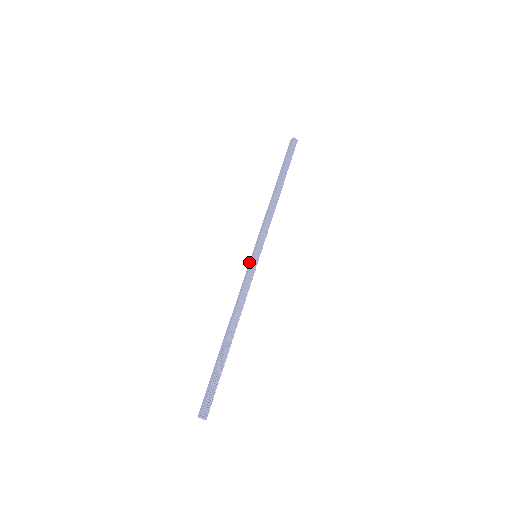
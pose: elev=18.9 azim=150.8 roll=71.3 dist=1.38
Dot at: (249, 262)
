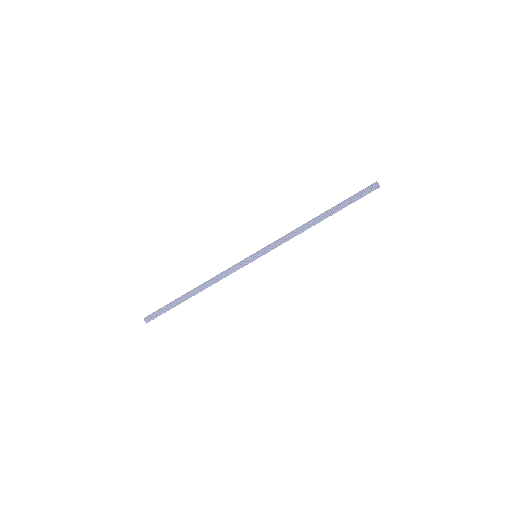
Dot at: (249, 256)
